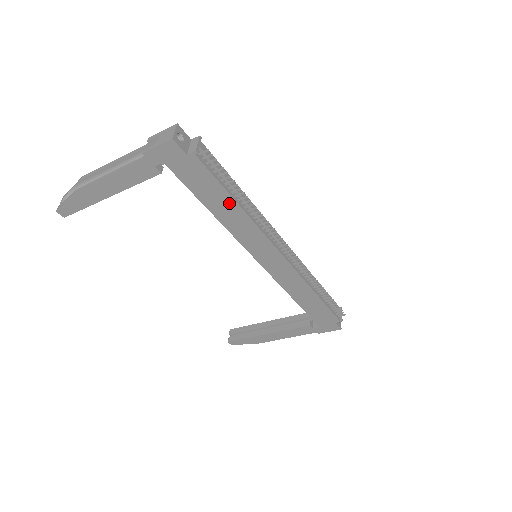
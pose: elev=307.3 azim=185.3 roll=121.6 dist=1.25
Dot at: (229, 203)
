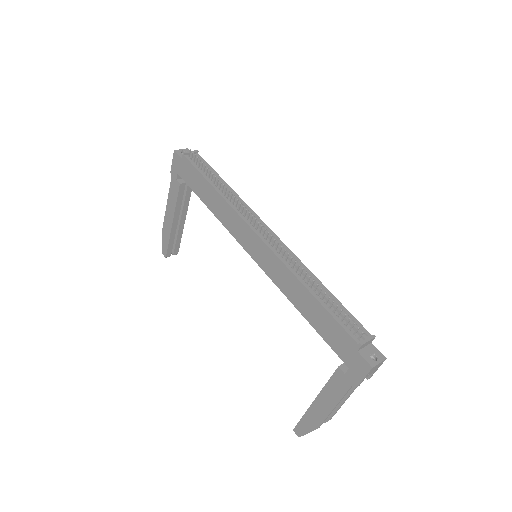
Dot at: (210, 190)
